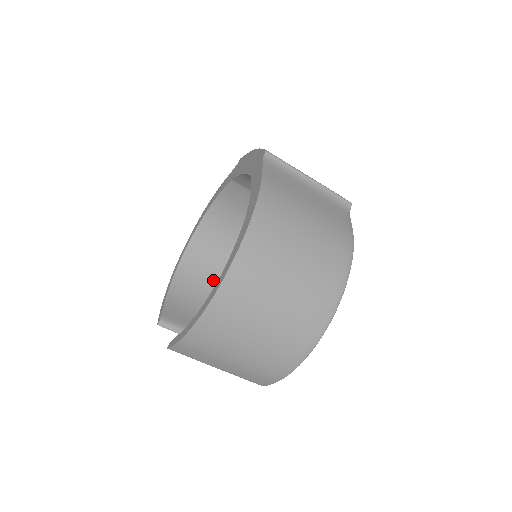
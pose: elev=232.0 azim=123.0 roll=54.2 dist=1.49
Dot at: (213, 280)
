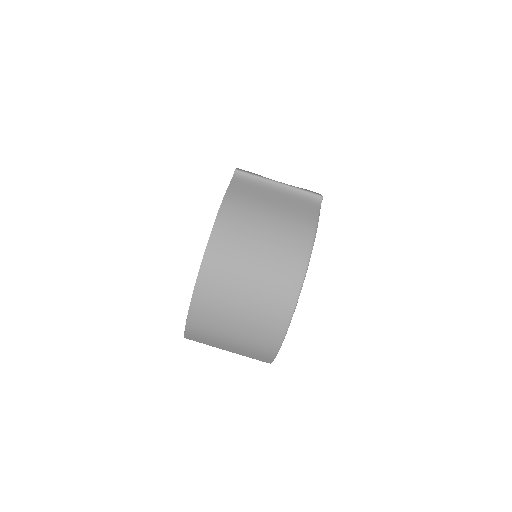
Dot at: occluded
